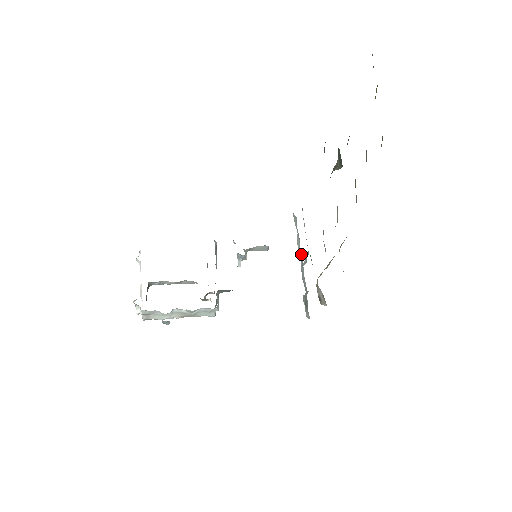
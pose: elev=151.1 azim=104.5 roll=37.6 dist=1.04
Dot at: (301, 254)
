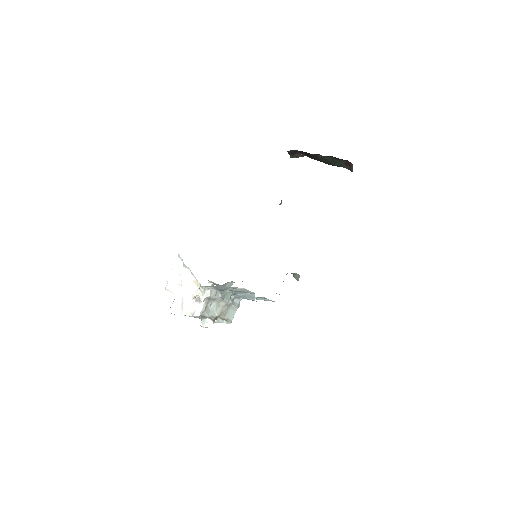
Dot at: occluded
